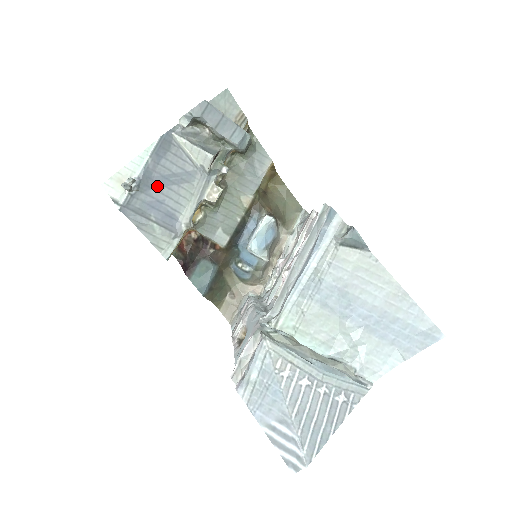
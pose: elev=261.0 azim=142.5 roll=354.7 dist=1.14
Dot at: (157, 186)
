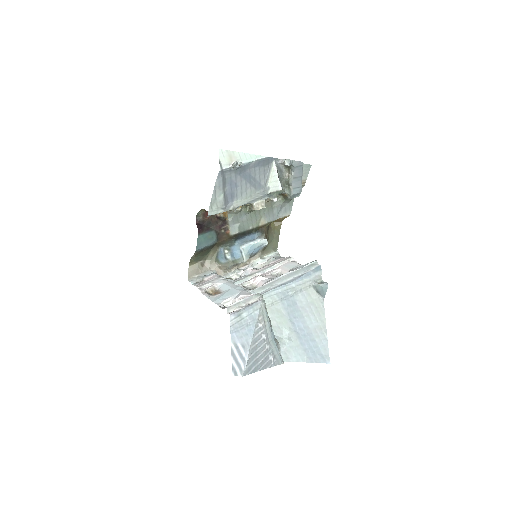
Dot at: (243, 177)
